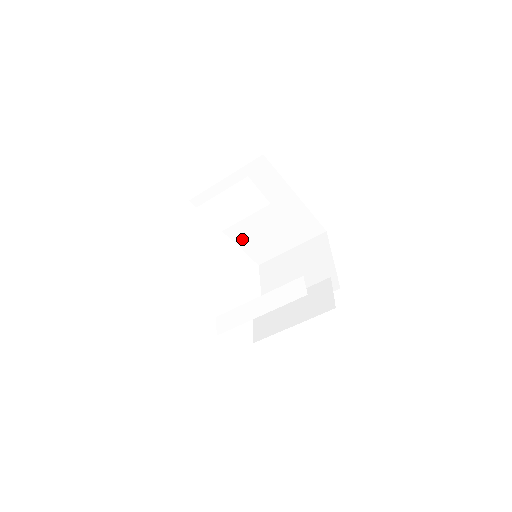
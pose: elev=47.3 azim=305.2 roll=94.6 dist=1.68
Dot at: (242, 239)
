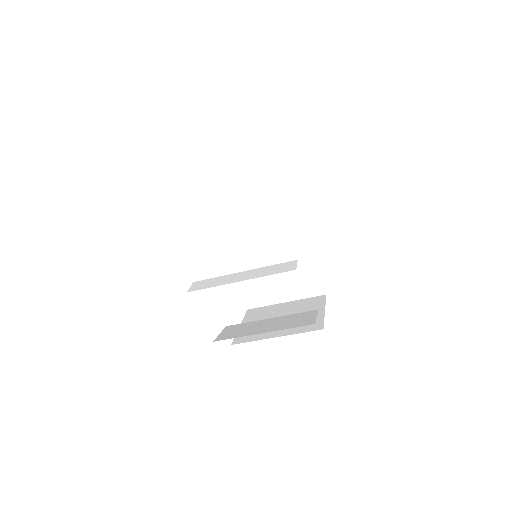
Dot at: (244, 270)
